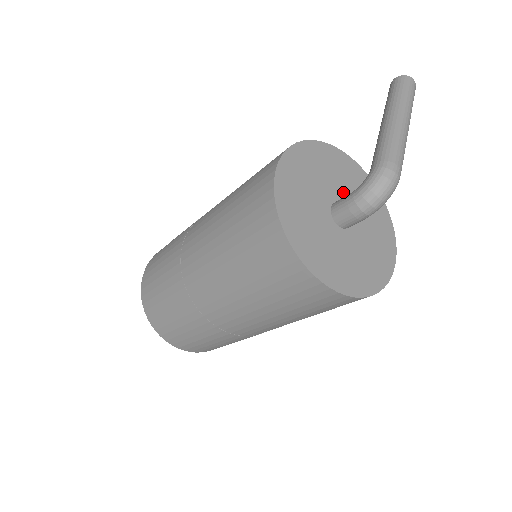
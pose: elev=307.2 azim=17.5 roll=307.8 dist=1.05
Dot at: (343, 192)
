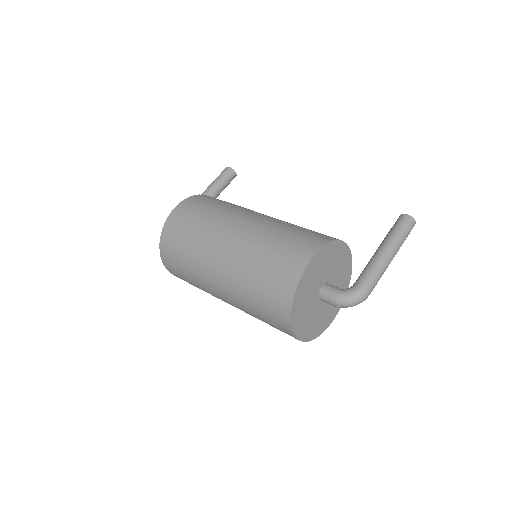
Dot at: (333, 276)
